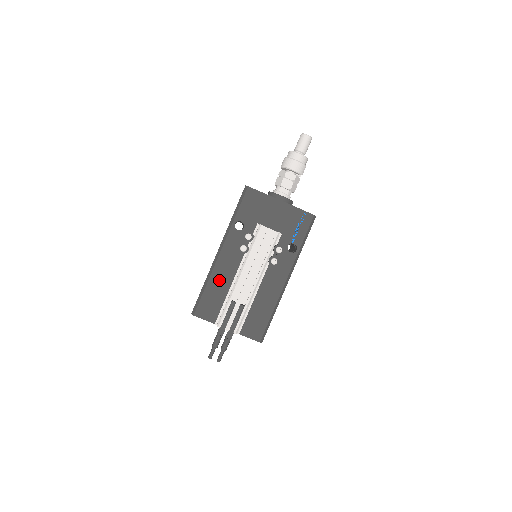
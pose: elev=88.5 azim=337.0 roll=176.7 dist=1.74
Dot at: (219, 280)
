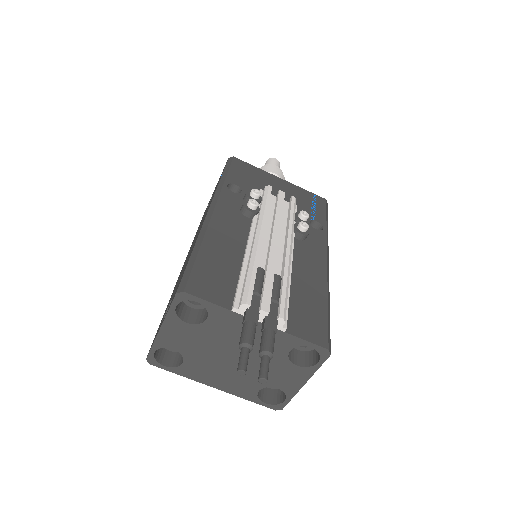
Dot at: (221, 244)
